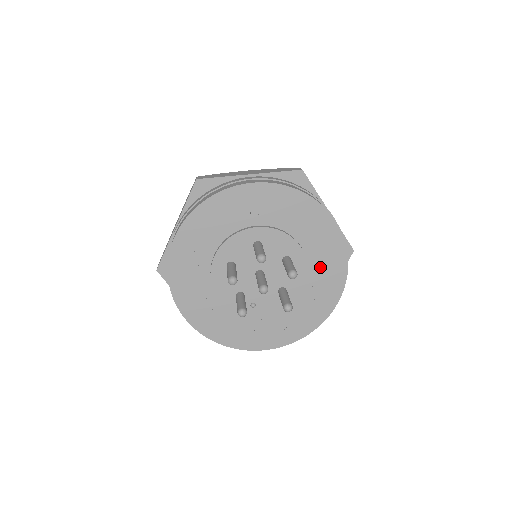
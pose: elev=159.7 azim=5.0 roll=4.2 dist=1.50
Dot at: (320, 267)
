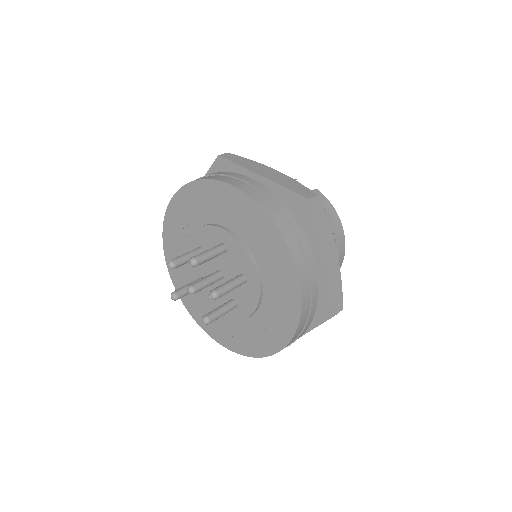
Dot at: (273, 306)
